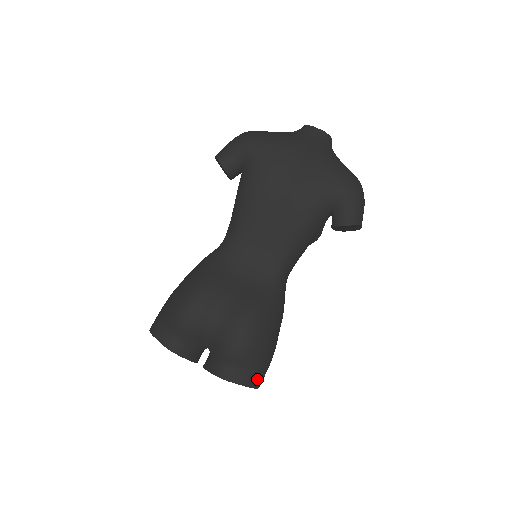
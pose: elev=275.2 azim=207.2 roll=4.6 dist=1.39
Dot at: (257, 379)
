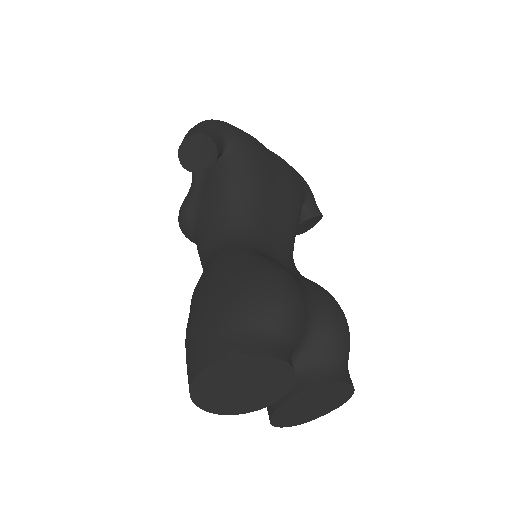
Dot at: occluded
